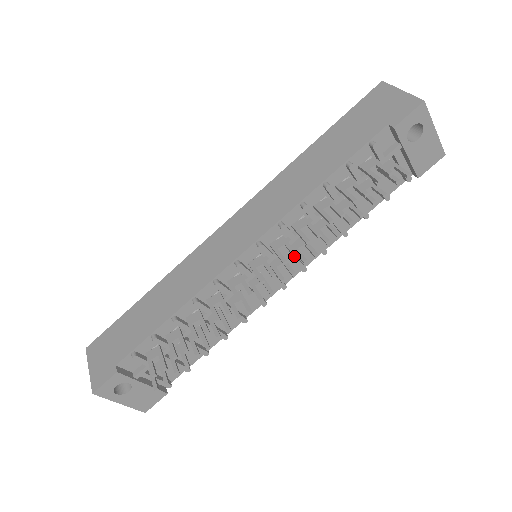
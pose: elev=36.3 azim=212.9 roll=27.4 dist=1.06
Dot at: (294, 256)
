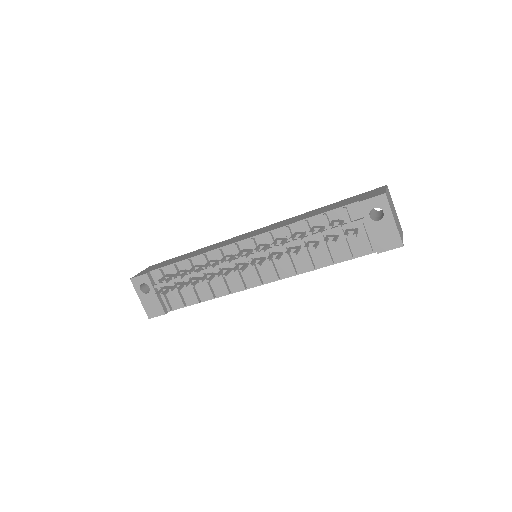
Dot at: (261, 250)
